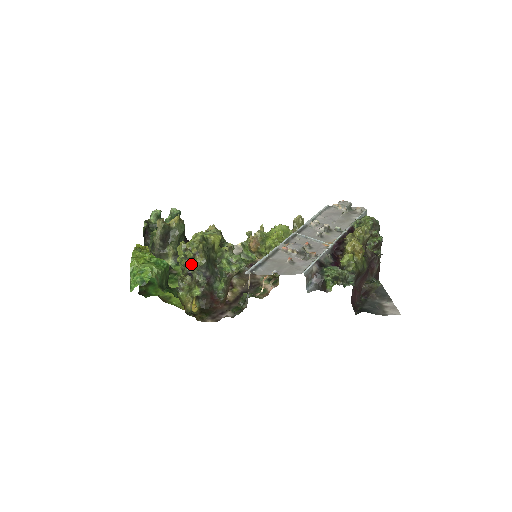
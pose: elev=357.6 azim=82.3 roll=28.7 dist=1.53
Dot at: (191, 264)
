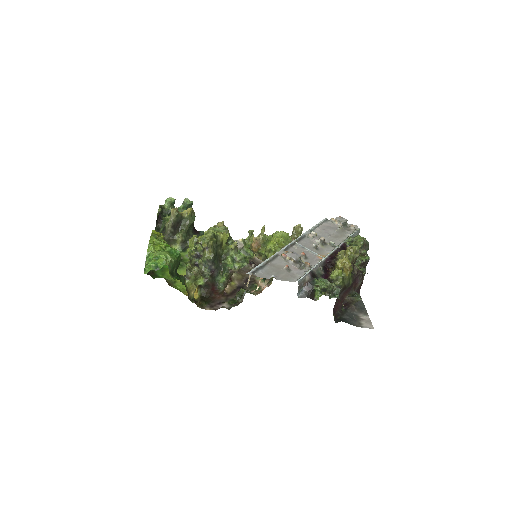
Dot at: (199, 256)
